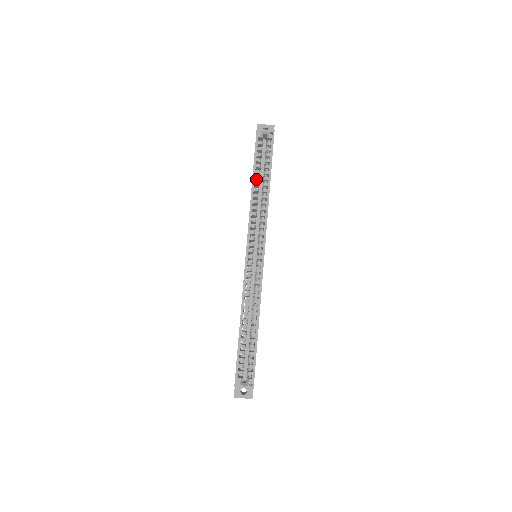
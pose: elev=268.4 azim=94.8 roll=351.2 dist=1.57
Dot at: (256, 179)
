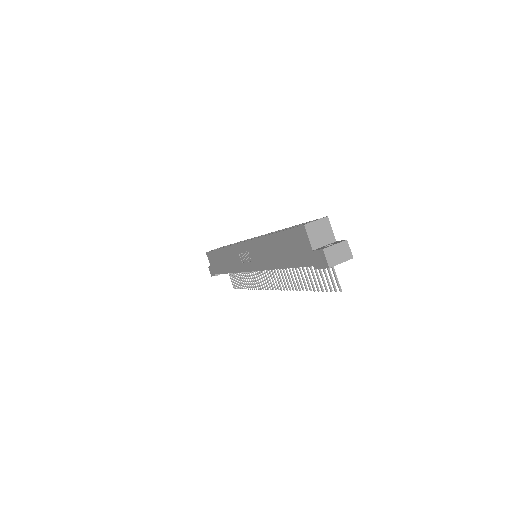
Dot at: occluded
